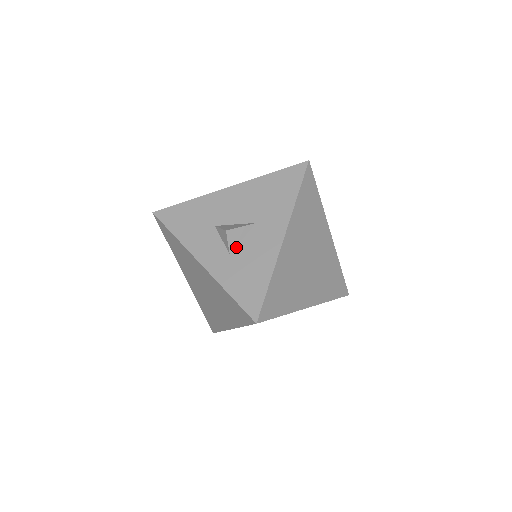
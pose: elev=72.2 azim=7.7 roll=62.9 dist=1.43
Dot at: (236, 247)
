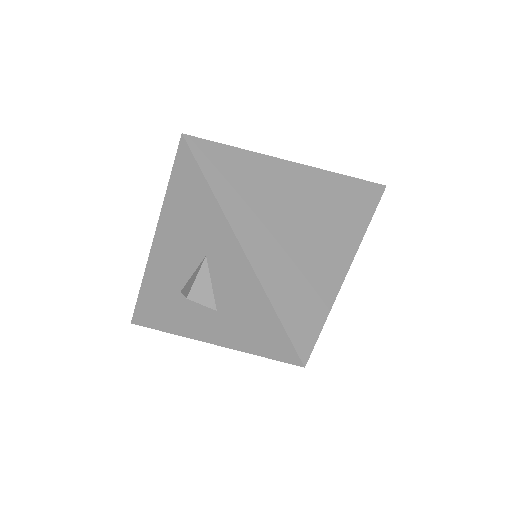
Dot at: (214, 299)
